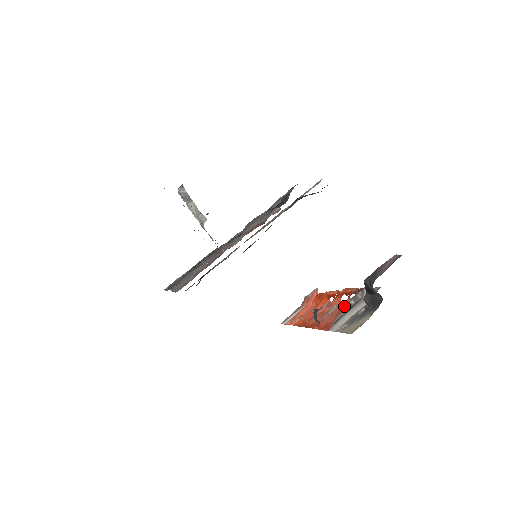
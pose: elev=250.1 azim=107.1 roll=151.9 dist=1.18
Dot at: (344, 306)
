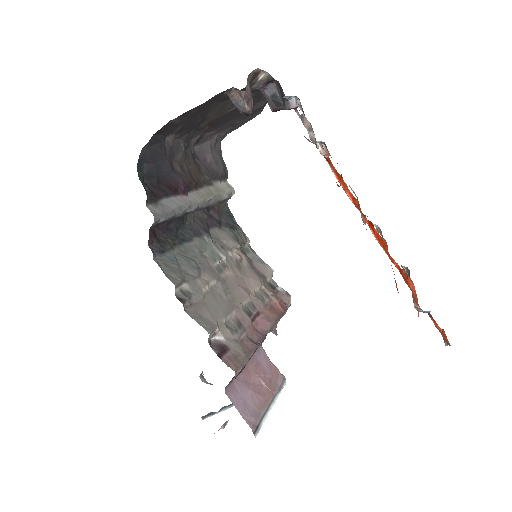
Dot at: occluded
